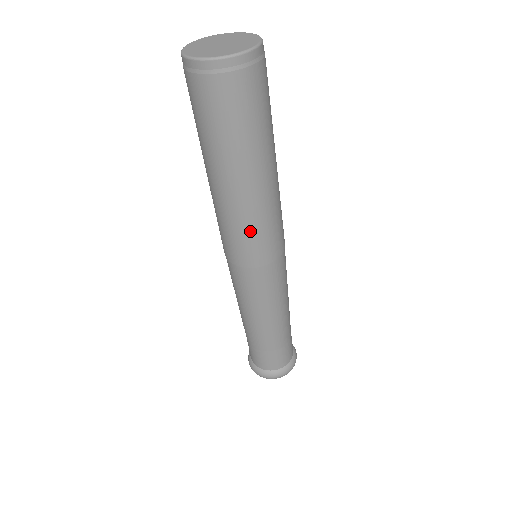
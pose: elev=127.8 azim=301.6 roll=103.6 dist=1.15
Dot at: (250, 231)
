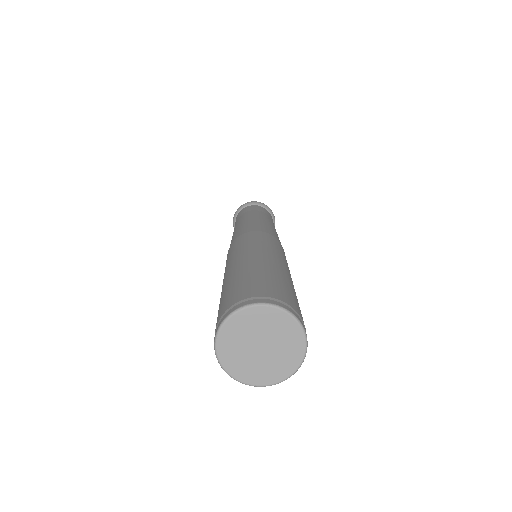
Dot at: occluded
